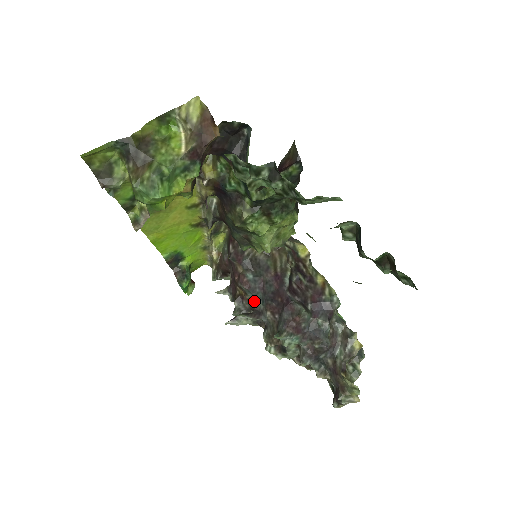
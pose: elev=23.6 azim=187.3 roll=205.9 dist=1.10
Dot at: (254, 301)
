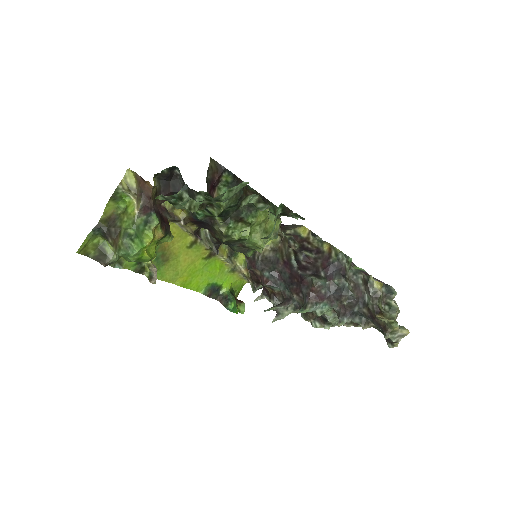
Dot at: (281, 292)
